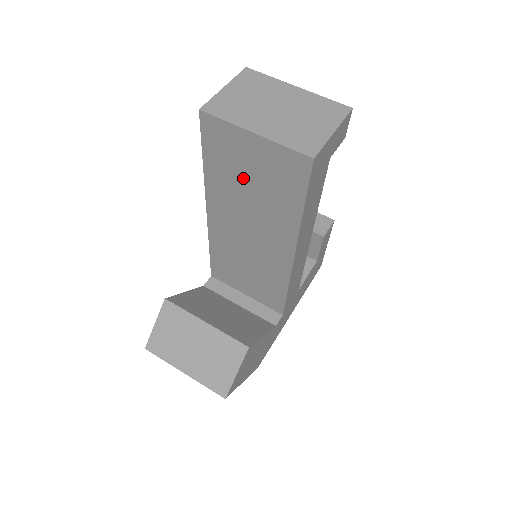
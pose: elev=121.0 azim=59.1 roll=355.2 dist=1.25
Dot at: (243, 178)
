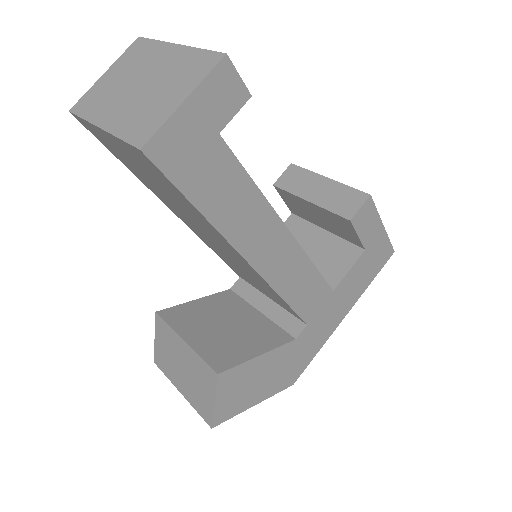
Dot at: (148, 178)
